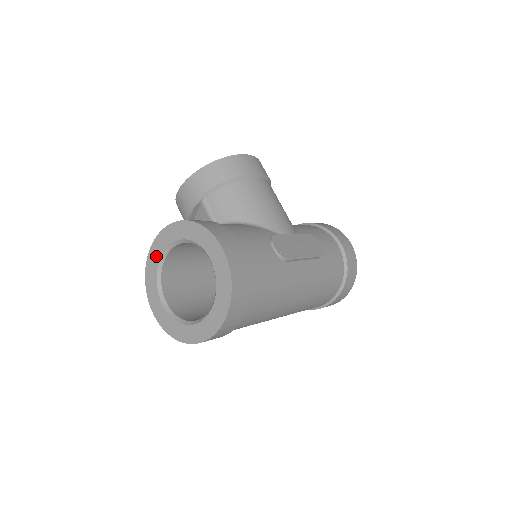
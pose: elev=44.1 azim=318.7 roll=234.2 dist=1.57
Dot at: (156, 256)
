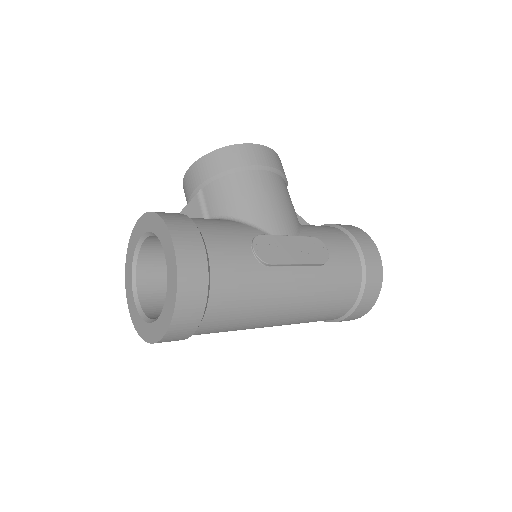
Dot at: (133, 247)
